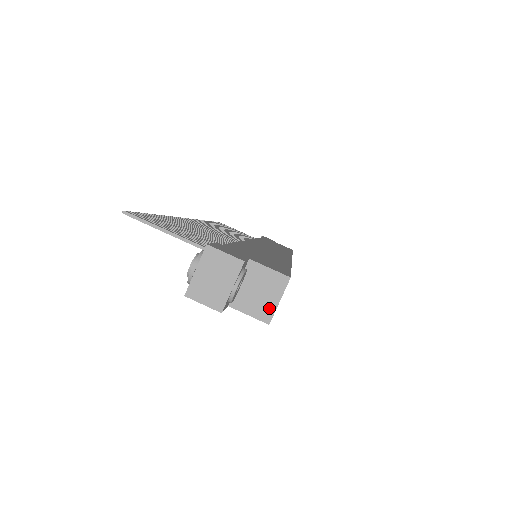
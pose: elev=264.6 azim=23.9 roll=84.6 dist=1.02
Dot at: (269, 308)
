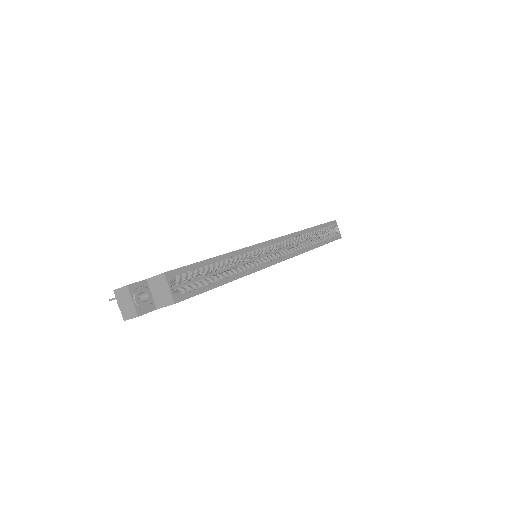
Dot at: (169, 296)
